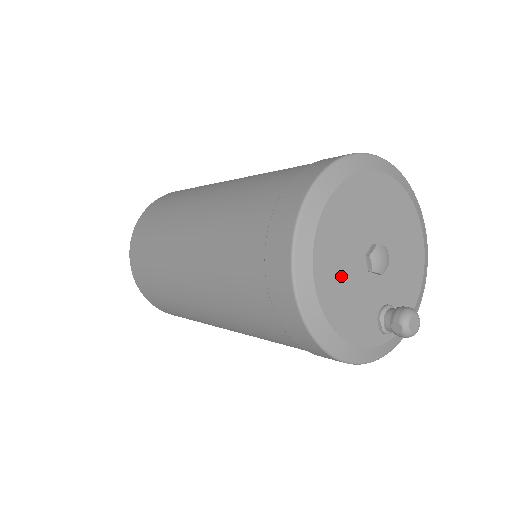
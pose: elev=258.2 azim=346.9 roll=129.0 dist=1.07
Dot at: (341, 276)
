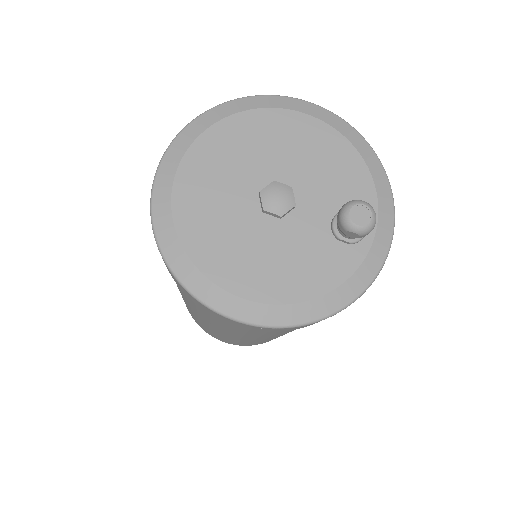
Dot at: (255, 257)
